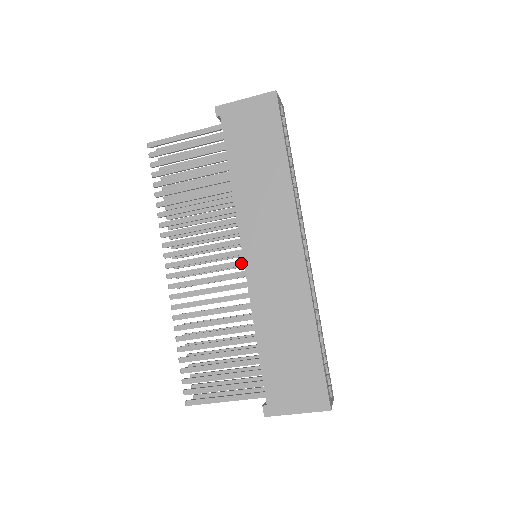
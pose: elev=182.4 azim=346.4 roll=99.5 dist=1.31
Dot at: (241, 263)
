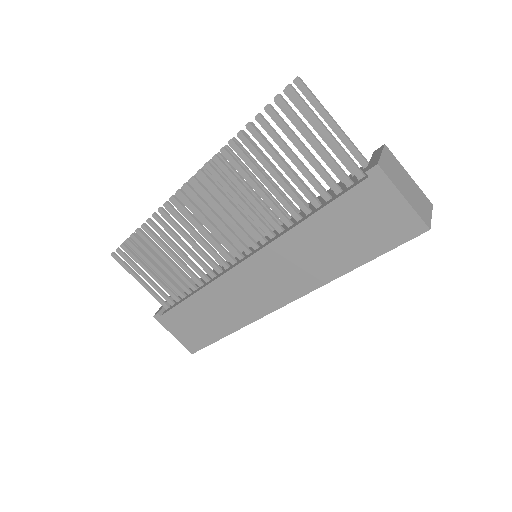
Dot at: (238, 255)
